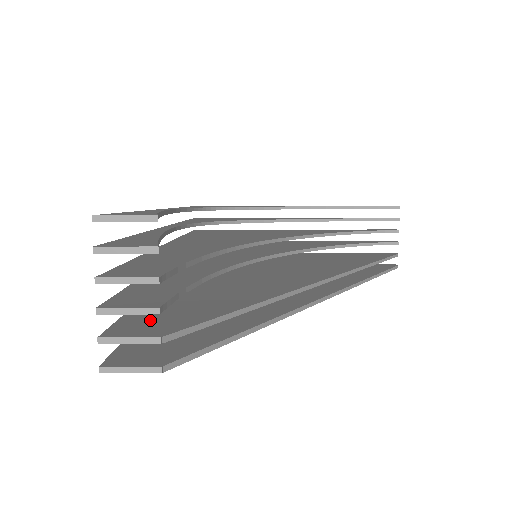
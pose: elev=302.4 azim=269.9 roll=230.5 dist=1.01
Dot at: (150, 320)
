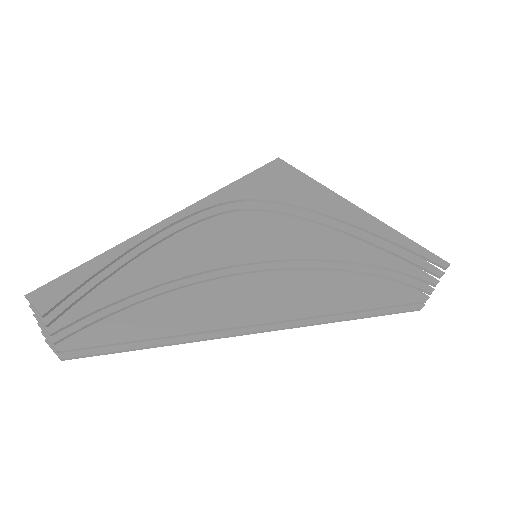
Dot at: occluded
